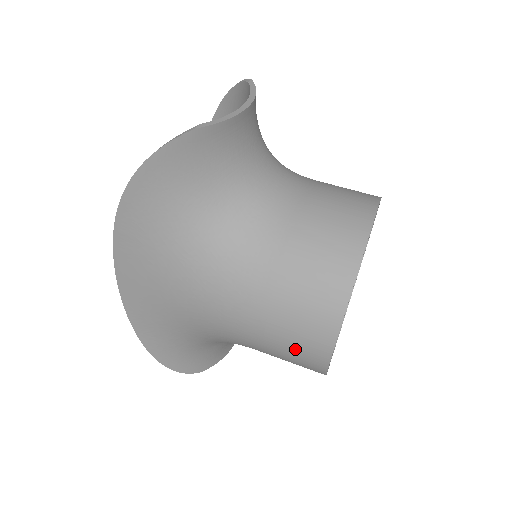
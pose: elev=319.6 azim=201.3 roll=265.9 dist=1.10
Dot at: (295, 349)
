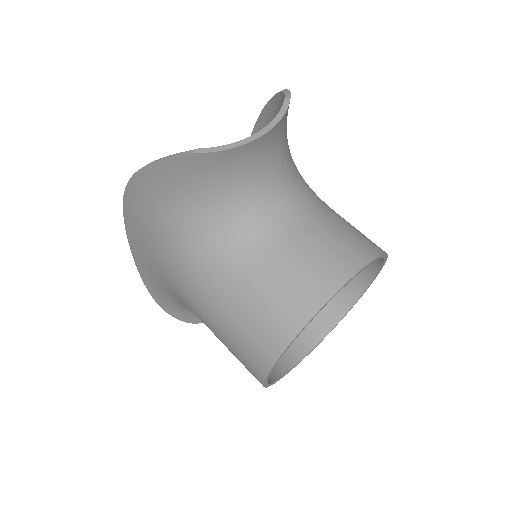
Dot at: (241, 360)
